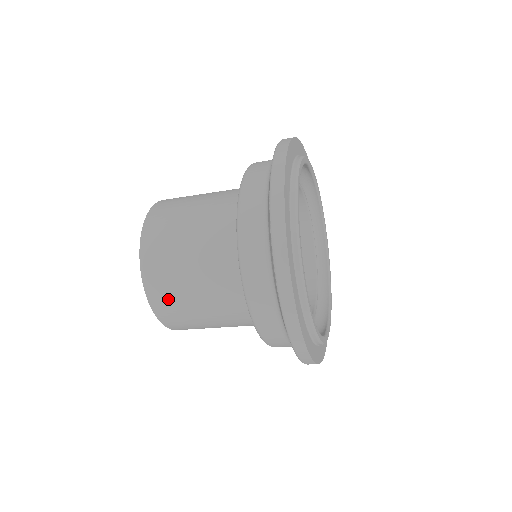
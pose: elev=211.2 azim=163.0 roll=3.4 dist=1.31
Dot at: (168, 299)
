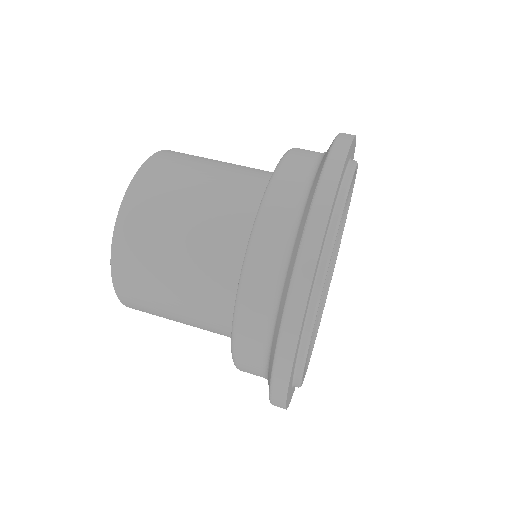
Dot at: (142, 229)
